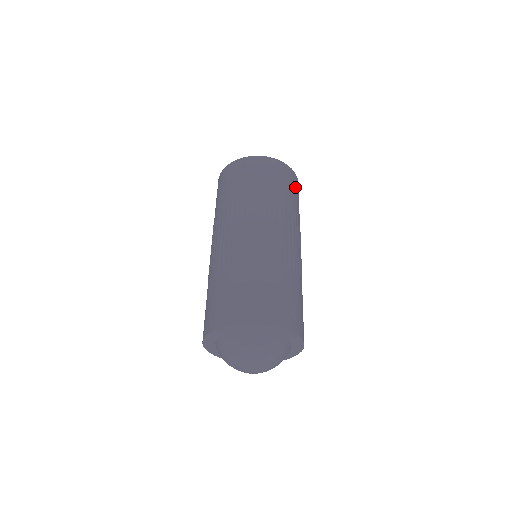
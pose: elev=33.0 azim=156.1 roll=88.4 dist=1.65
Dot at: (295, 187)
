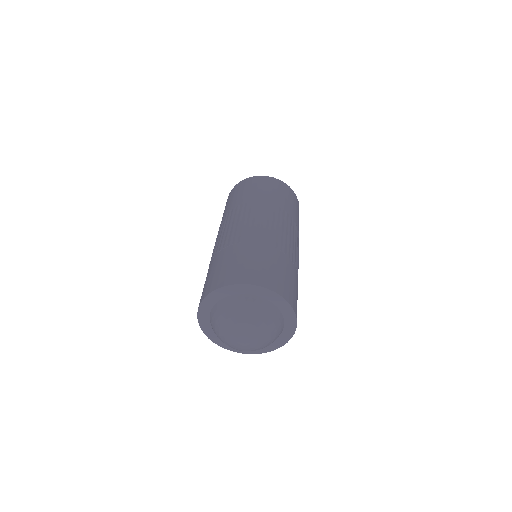
Dot at: (277, 188)
